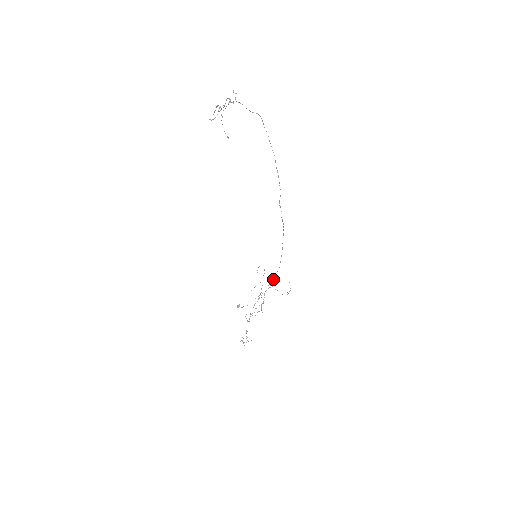
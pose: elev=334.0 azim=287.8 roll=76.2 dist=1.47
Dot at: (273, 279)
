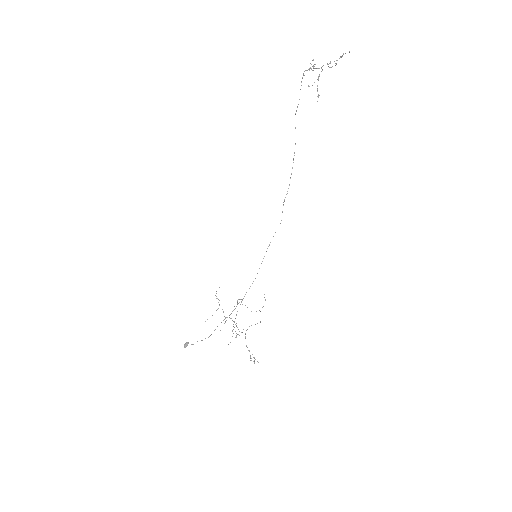
Dot at: (244, 296)
